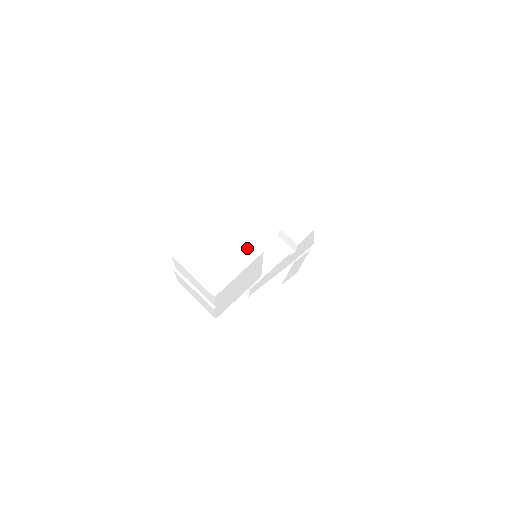
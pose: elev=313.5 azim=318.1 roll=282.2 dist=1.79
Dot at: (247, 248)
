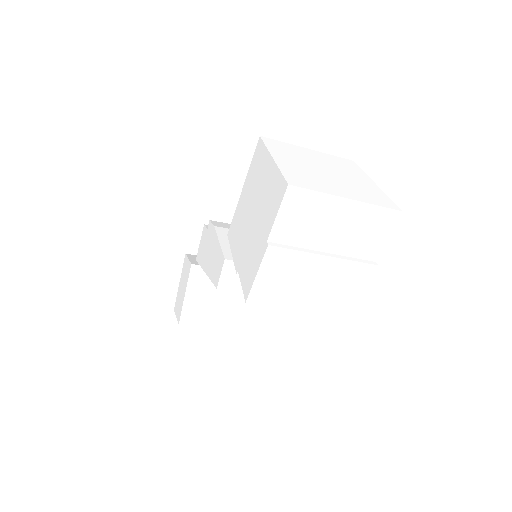
Dot at: (337, 160)
